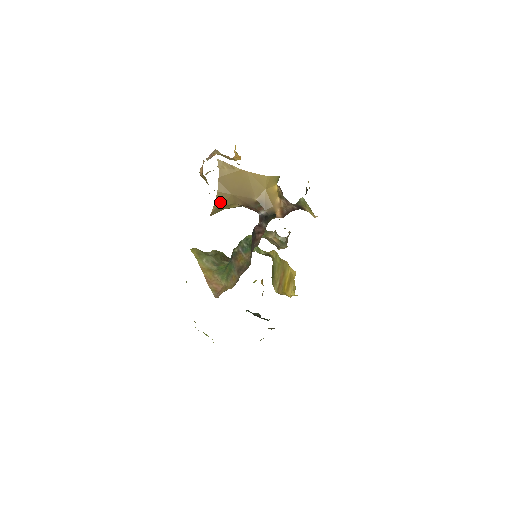
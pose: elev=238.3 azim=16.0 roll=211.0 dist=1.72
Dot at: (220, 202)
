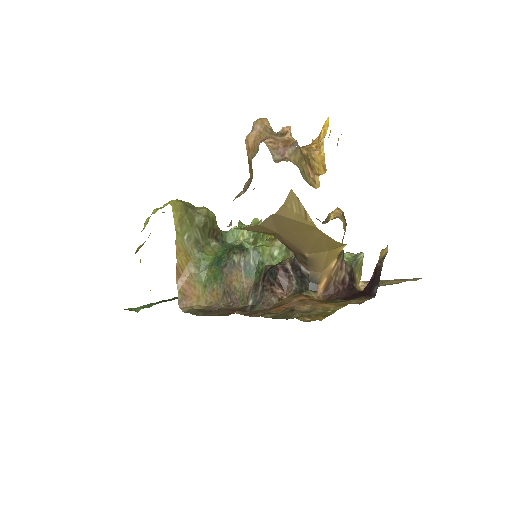
Dot at: (254, 229)
